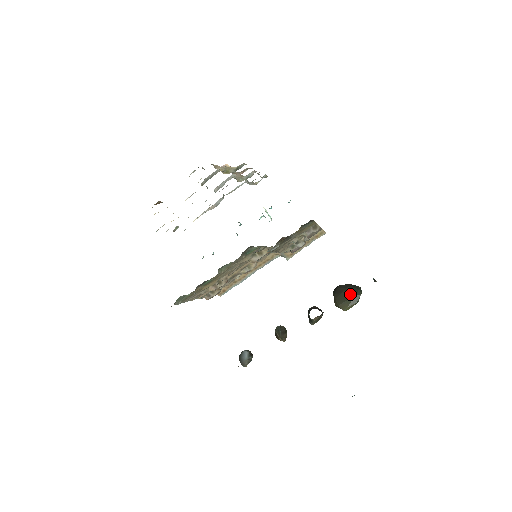
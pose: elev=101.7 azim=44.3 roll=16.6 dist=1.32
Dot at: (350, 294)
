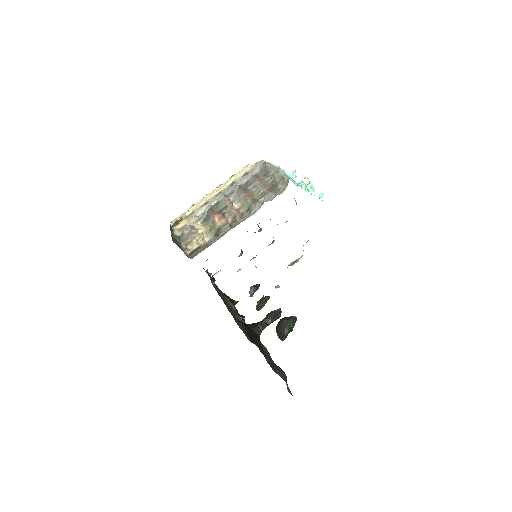
Dot at: (279, 335)
